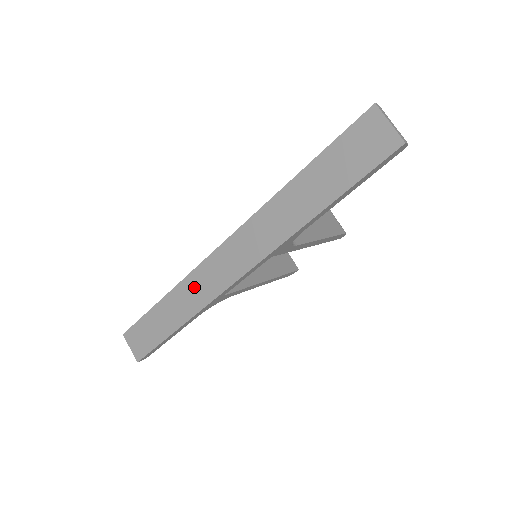
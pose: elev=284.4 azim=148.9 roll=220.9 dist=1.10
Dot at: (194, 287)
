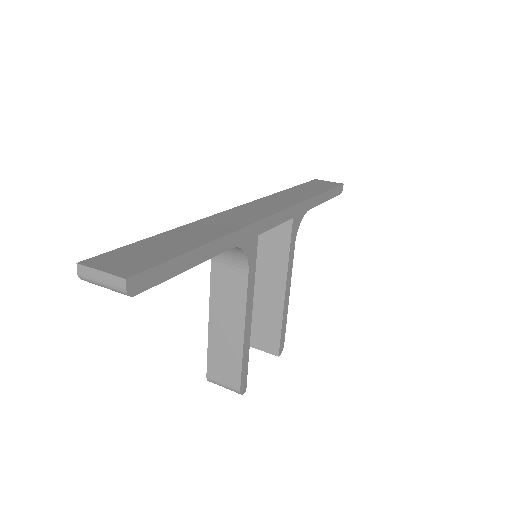
Dot at: (224, 219)
